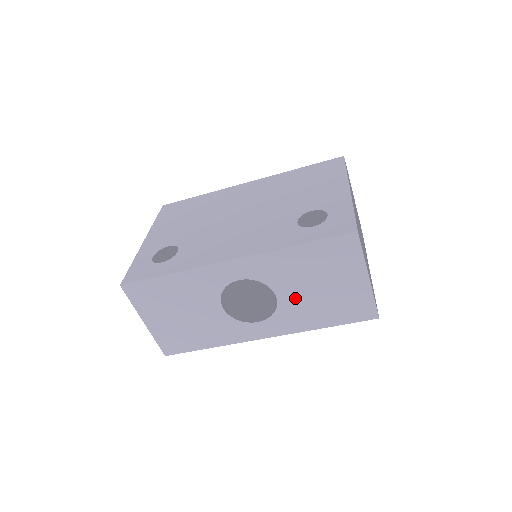
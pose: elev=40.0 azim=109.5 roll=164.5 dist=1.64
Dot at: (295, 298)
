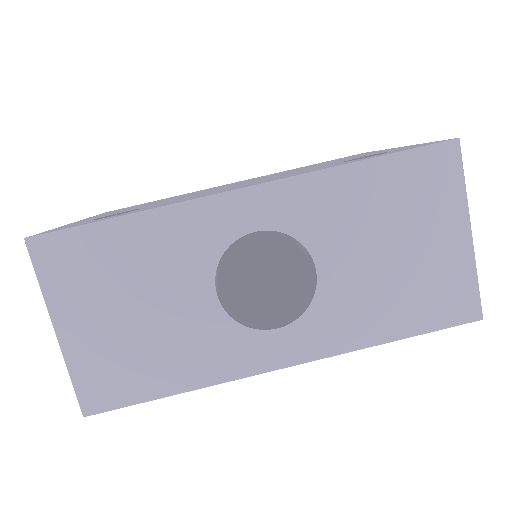
Dot at: (348, 274)
